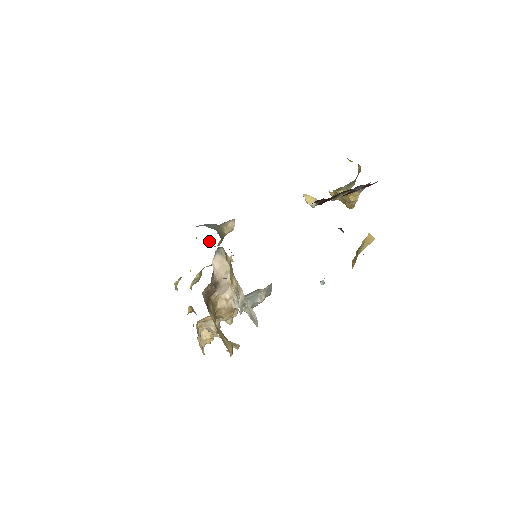
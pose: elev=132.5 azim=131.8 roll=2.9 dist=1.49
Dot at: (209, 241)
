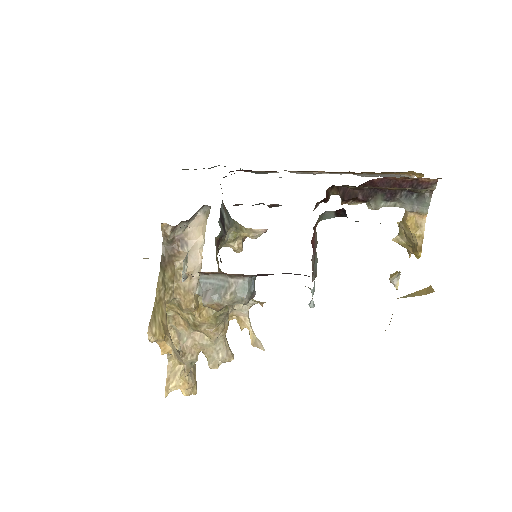
Dot at: occluded
